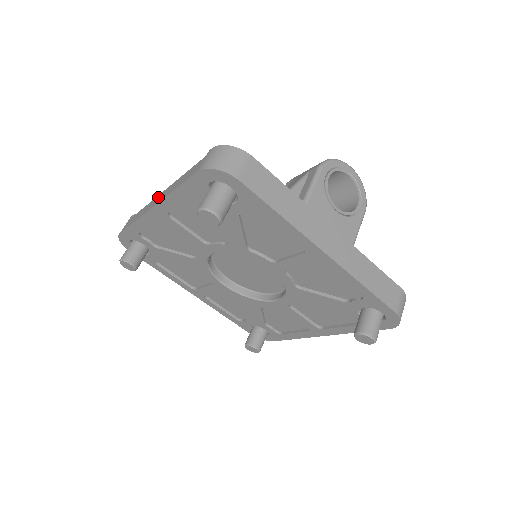
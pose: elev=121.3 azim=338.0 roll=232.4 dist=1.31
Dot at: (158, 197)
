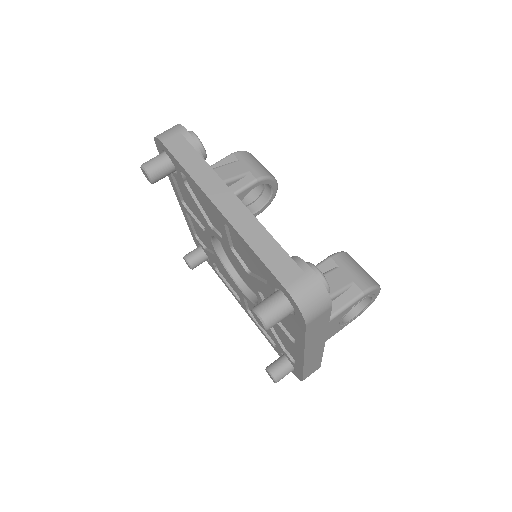
Dot at: (230, 199)
